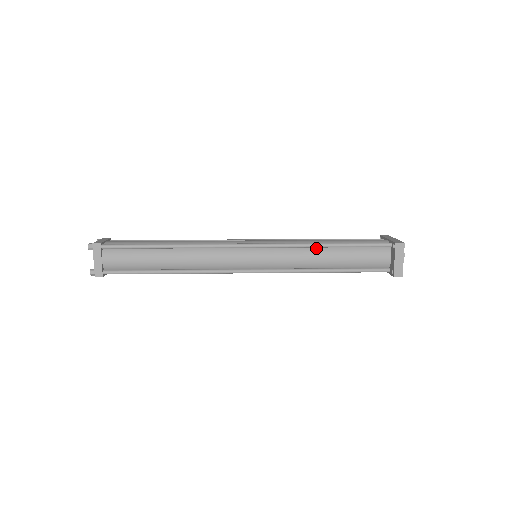
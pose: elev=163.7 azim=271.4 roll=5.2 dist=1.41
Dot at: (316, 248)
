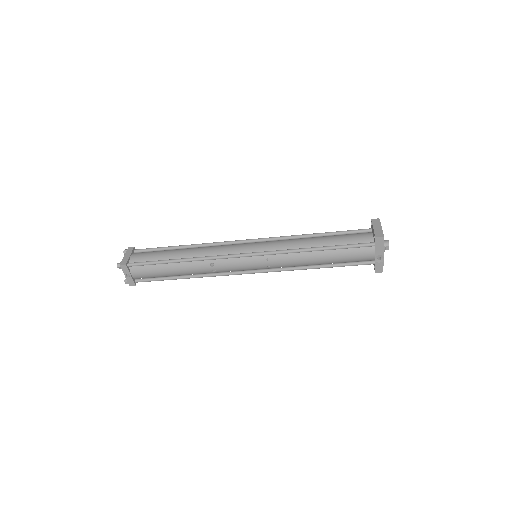
Dot at: (305, 238)
